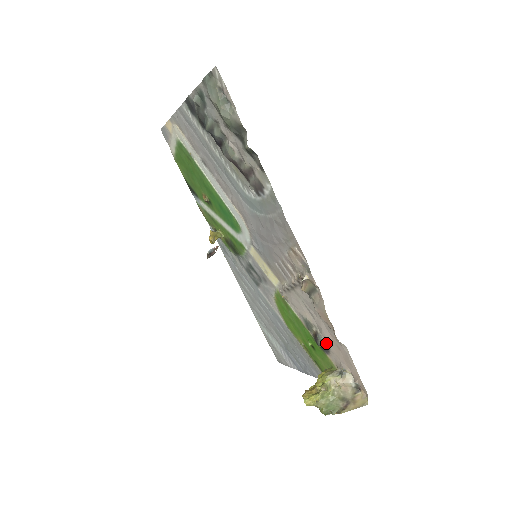
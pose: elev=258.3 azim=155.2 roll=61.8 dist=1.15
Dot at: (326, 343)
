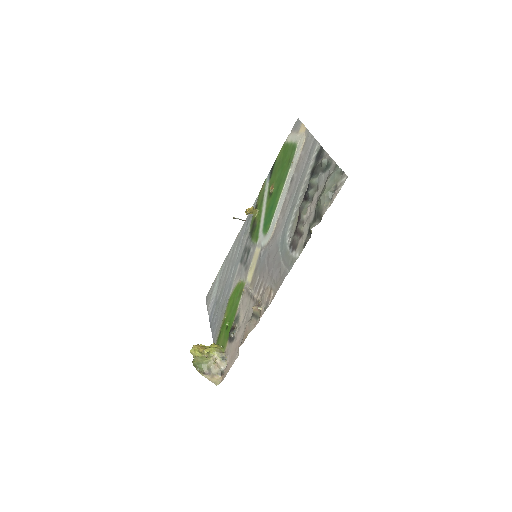
Dot at: (234, 338)
